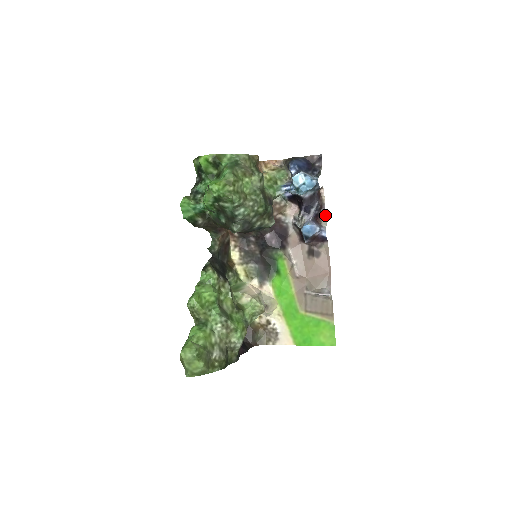
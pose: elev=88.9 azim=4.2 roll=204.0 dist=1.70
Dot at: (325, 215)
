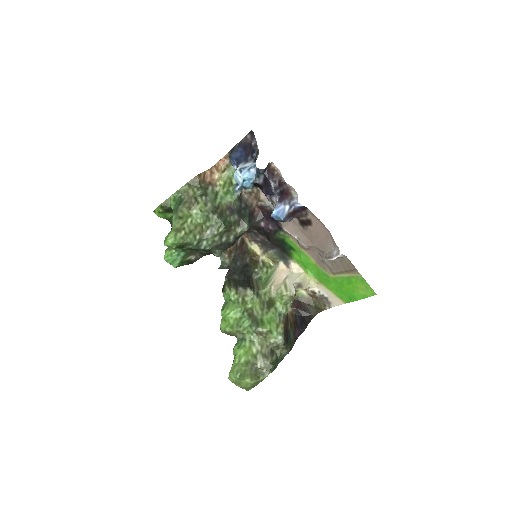
Dot at: (290, 186)
